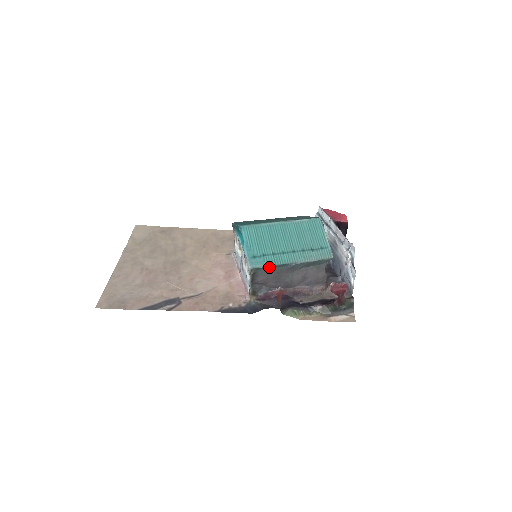
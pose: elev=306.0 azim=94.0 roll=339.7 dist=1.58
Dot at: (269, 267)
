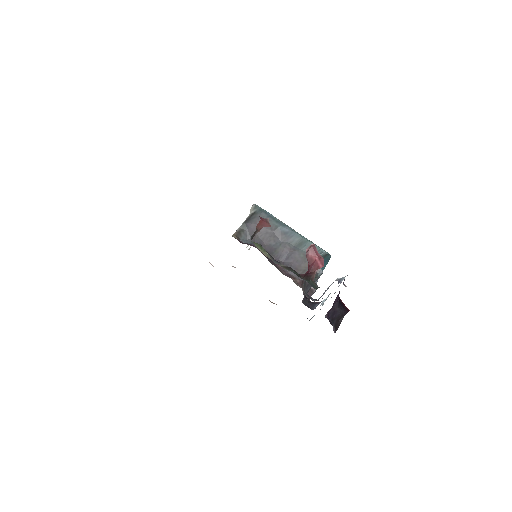
Dot at: (270, 216)
